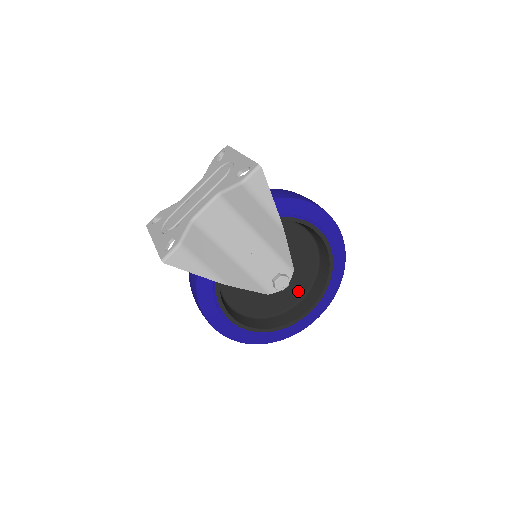
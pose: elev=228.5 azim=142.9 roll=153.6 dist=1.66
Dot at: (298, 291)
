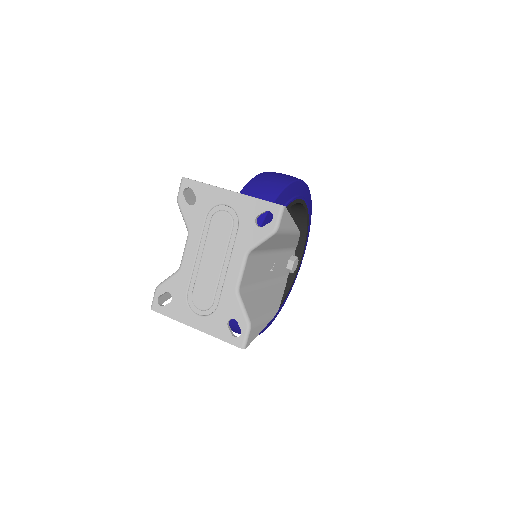
Dot at: occluded
